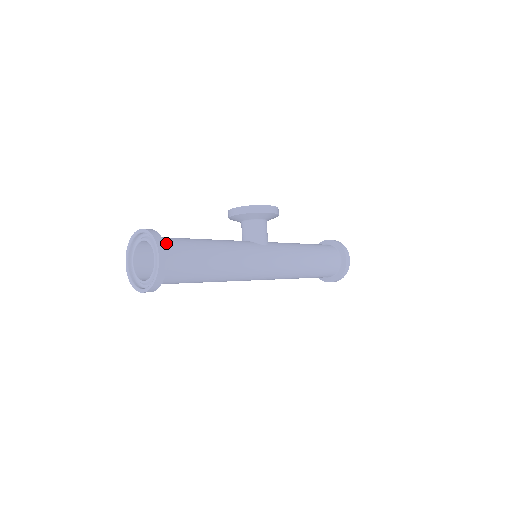
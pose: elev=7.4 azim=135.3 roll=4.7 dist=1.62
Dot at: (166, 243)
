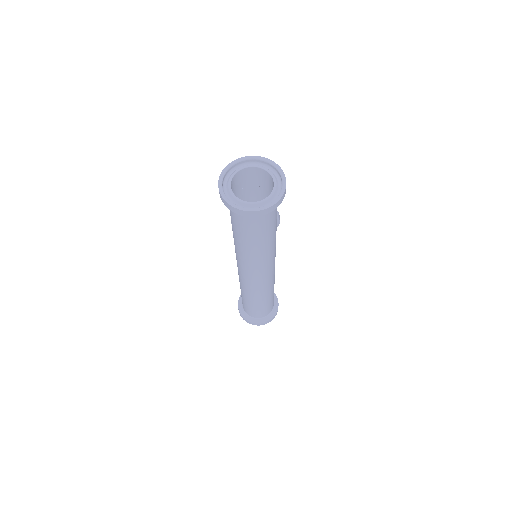
Dot at: occluded
